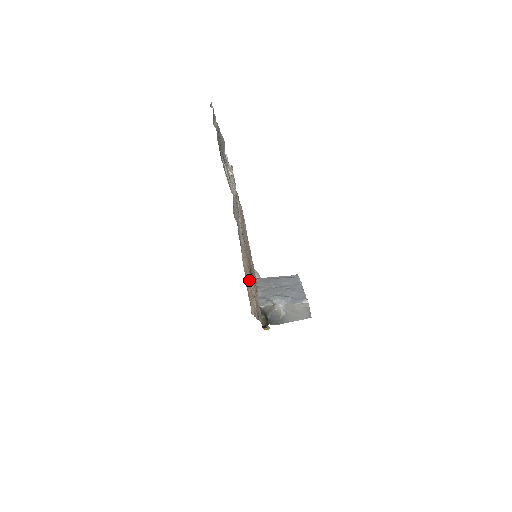
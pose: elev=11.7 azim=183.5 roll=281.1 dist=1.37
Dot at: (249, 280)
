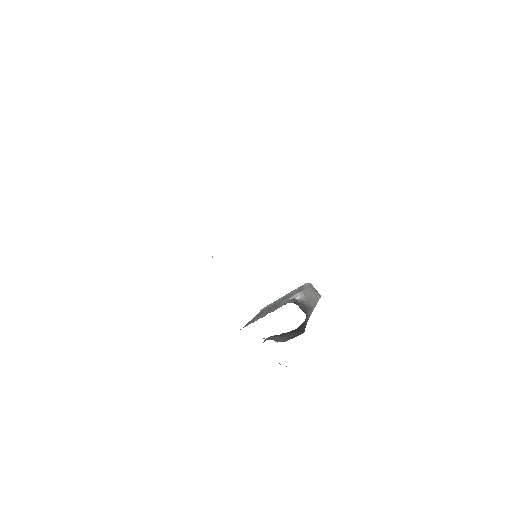
Dot at: occluded
